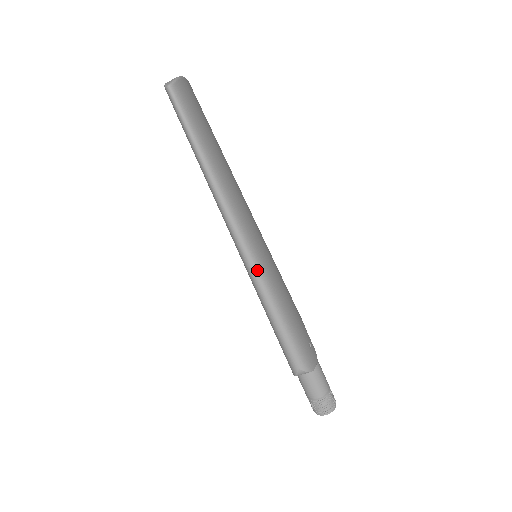
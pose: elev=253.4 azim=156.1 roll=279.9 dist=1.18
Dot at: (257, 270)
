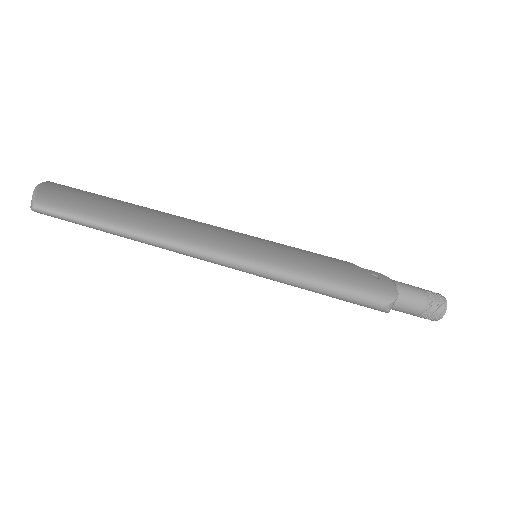
Dot at: (268, 269)
